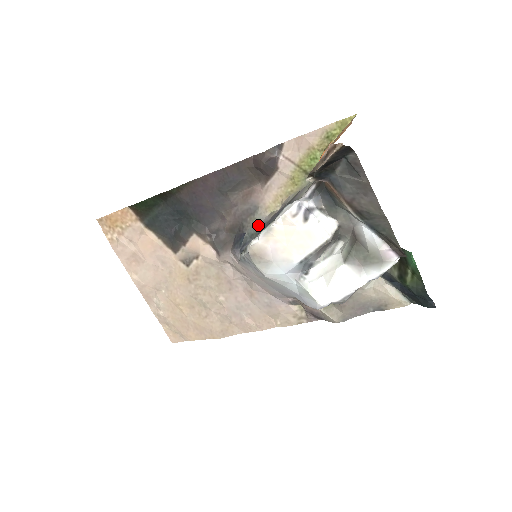
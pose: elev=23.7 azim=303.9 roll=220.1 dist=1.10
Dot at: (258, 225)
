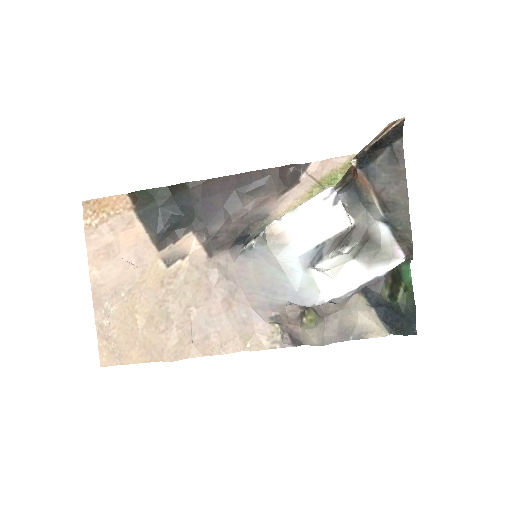
Dot at: occluded
